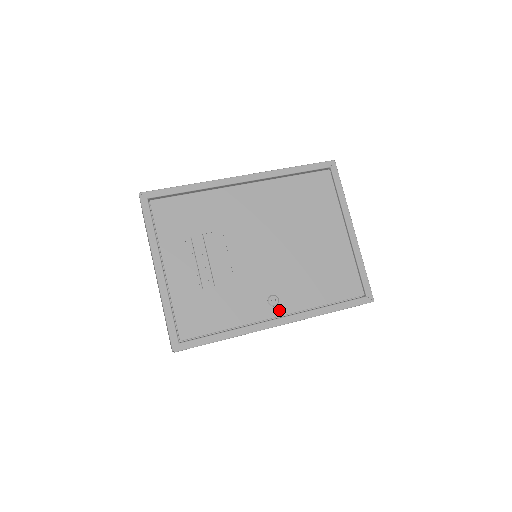
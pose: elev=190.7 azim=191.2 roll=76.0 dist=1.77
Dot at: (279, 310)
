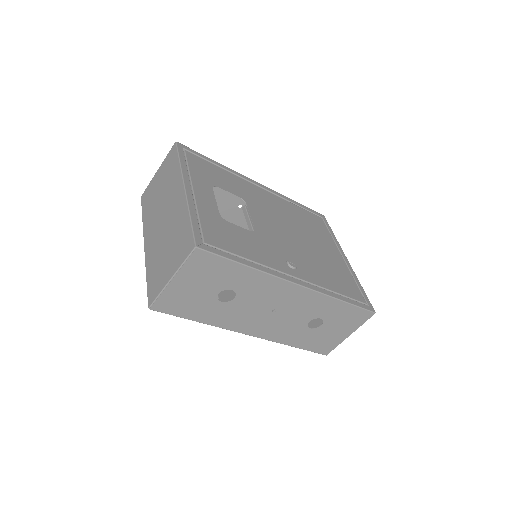
Dot at: (298, 274)
